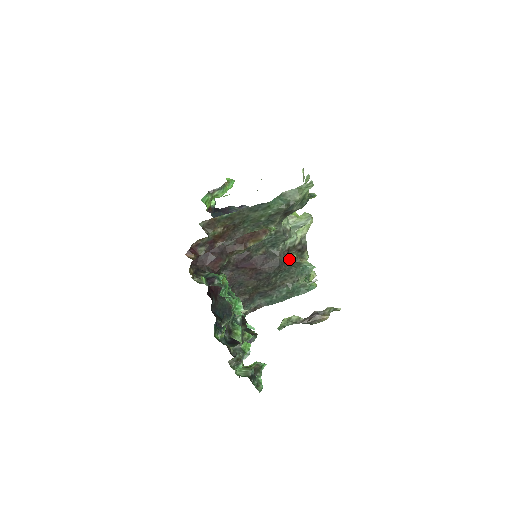
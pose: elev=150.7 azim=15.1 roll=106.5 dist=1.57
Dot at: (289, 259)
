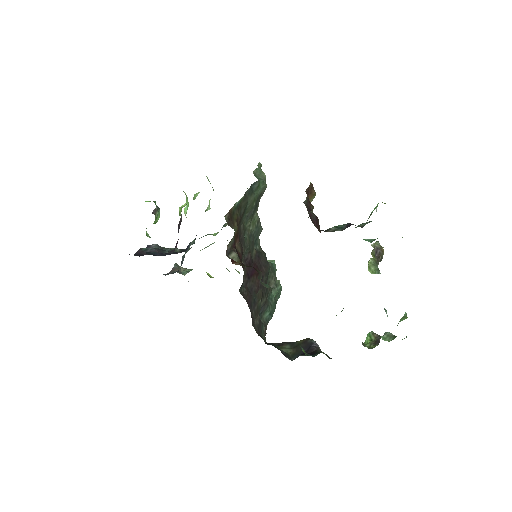
Dot at: occluded
